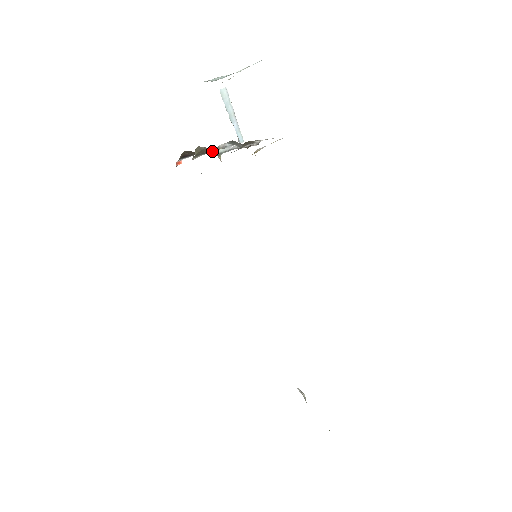
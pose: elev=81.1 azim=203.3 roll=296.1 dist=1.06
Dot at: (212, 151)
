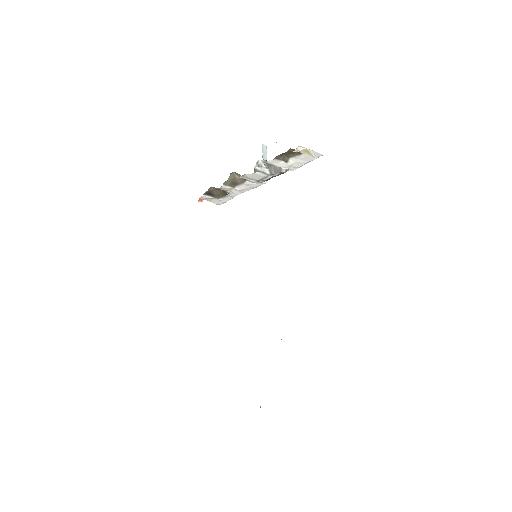
Dot at: (237, 189)
